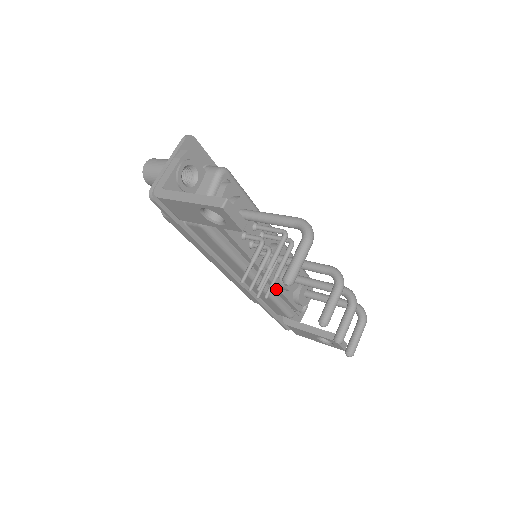
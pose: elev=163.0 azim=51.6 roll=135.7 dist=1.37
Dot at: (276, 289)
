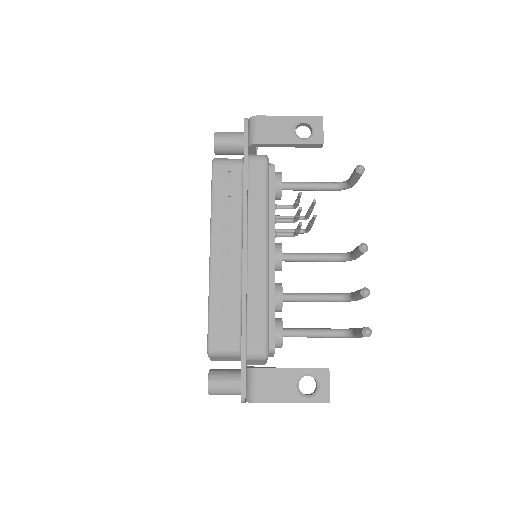
Dot at: (271, 290)
